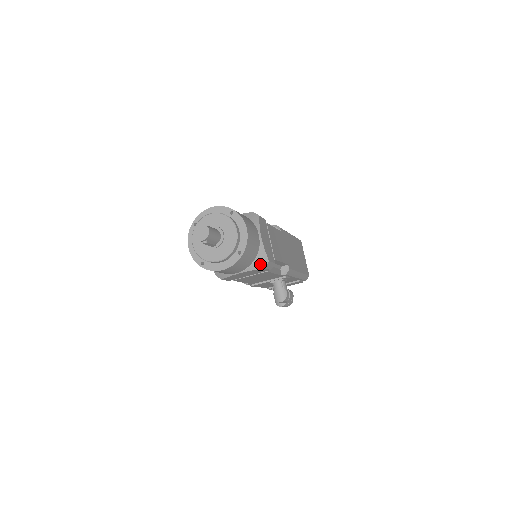
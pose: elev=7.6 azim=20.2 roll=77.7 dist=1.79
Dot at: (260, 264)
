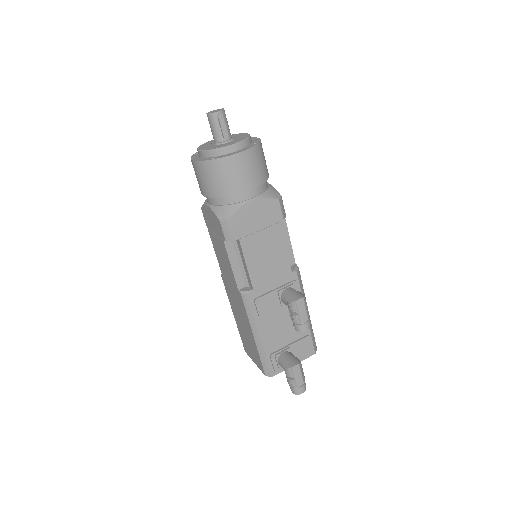
Dot at: (273, 195)
